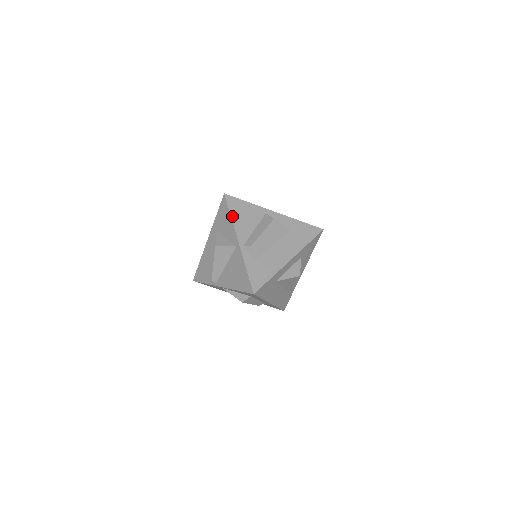
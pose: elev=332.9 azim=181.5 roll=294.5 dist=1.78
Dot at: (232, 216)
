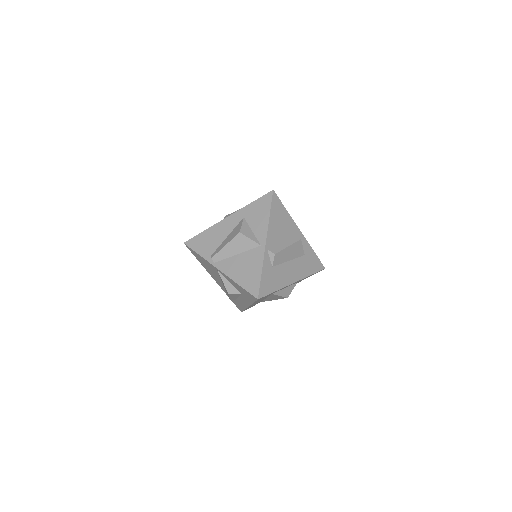
Dot at: (271, 215)
